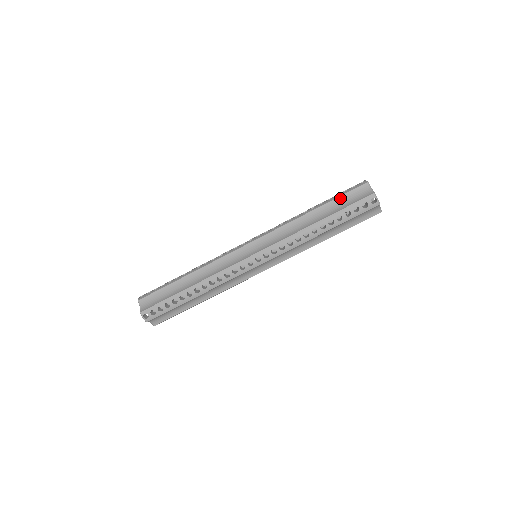
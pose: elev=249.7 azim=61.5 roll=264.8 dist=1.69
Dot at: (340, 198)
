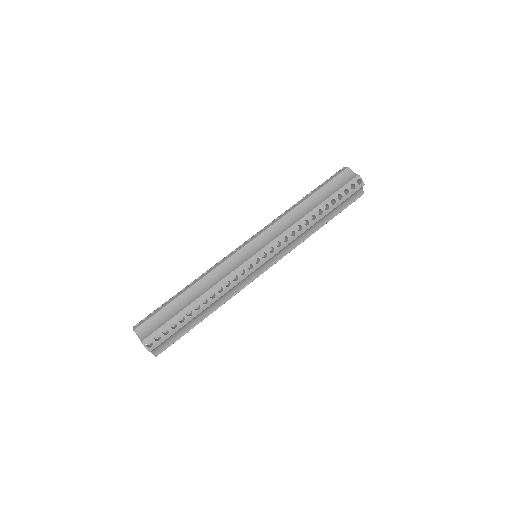
Dot at: occluded
